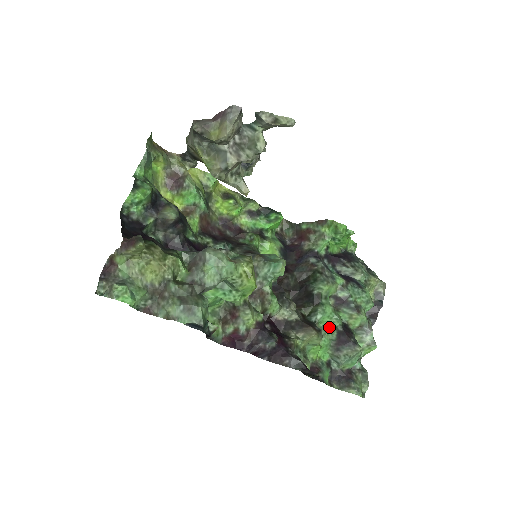
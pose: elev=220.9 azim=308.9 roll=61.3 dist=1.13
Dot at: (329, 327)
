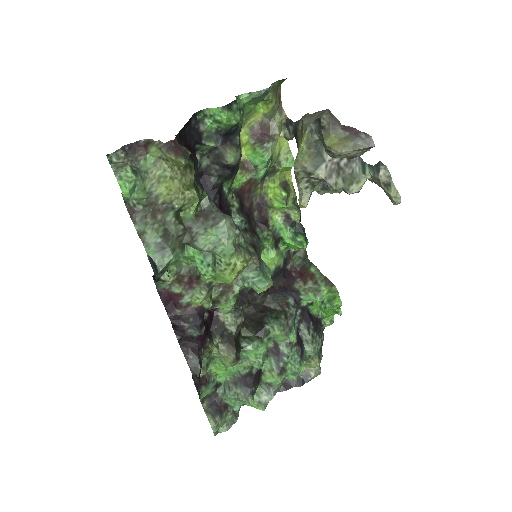
Dot at: (248, 362)
